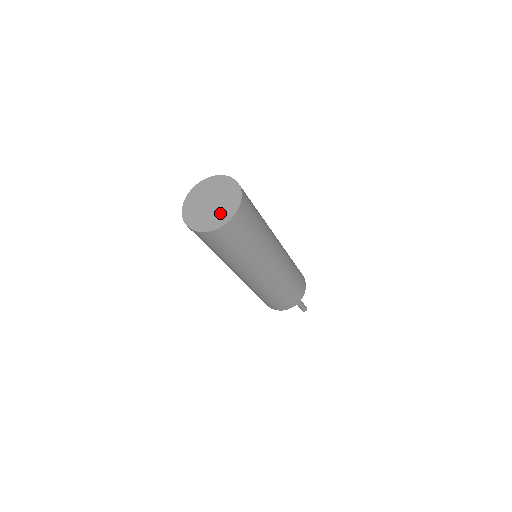
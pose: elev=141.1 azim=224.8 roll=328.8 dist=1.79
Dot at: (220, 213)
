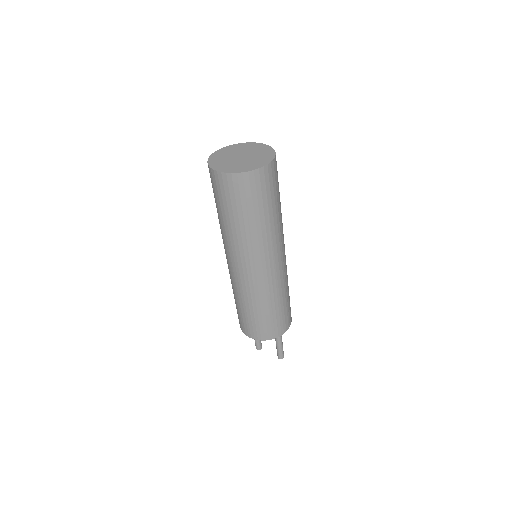
Dot at: (254, 161)
